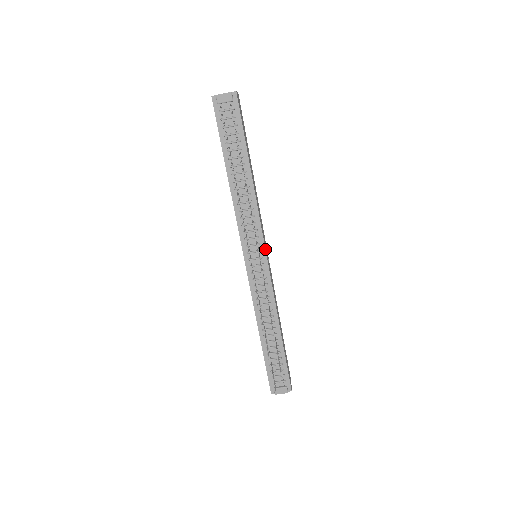
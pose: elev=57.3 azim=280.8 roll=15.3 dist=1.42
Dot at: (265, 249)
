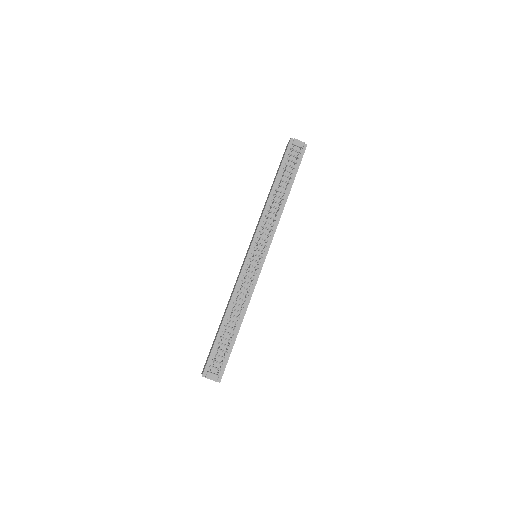
Dot at: occluded
